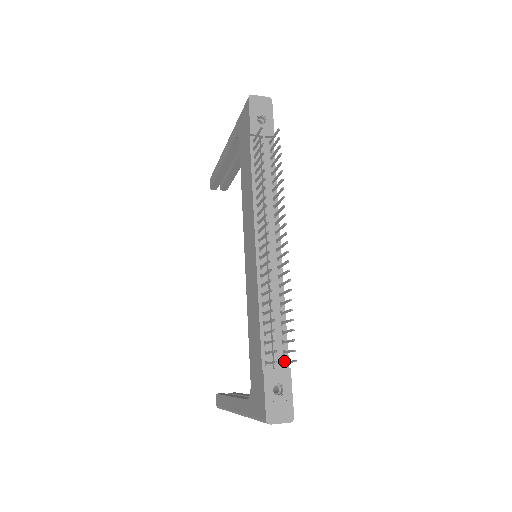
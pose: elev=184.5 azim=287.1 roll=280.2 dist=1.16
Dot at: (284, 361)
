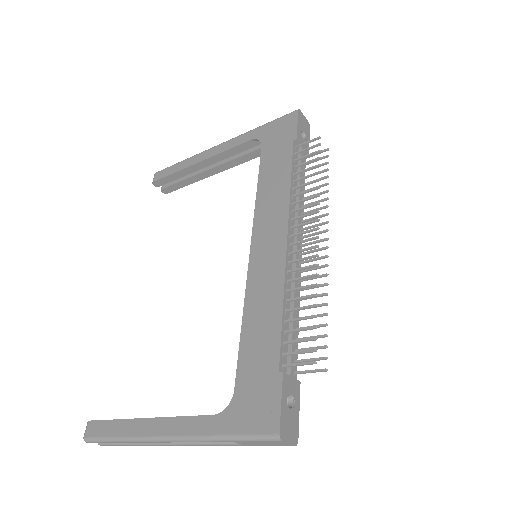
Dot at: (296, 371)
